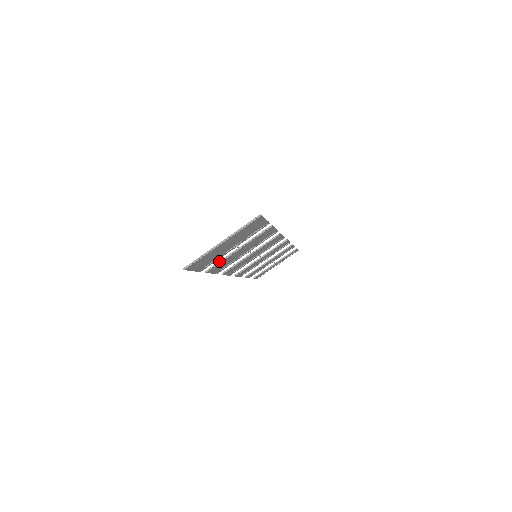
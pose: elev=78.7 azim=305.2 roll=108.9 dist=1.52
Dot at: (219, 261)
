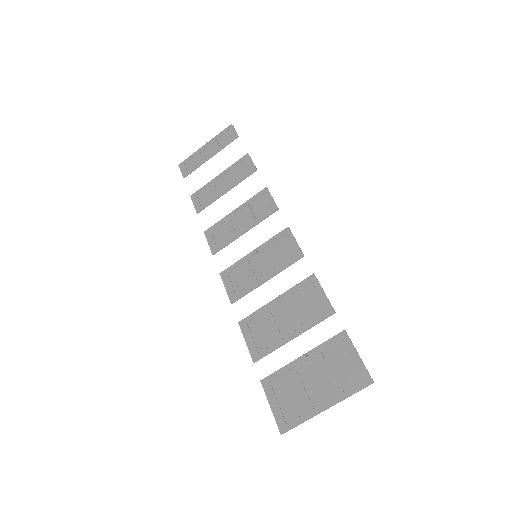
Dot at: (271, 352)
